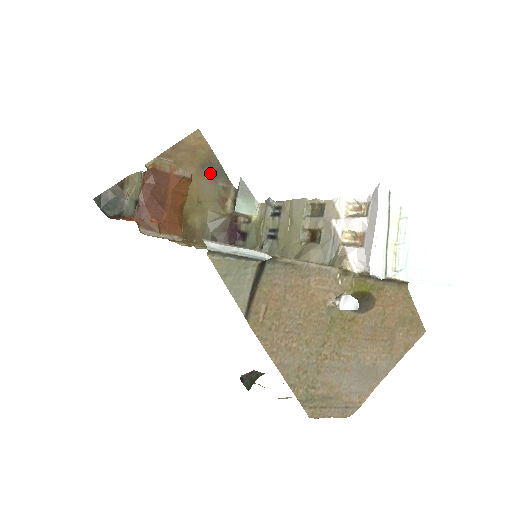
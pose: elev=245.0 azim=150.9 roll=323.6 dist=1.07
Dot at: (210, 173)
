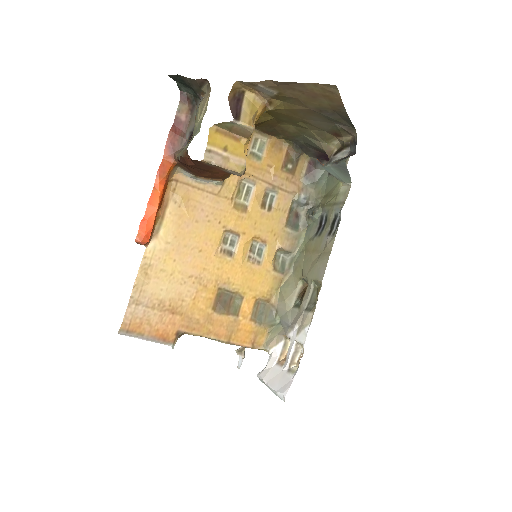
Dot at: (328, 117)
